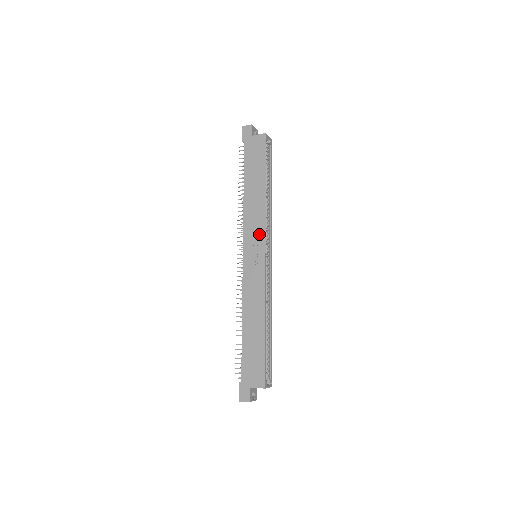
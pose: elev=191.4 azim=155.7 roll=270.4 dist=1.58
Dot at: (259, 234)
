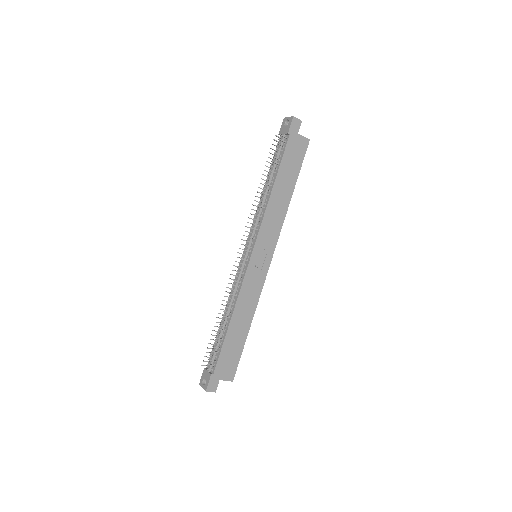
Dot at: (272, 240)
